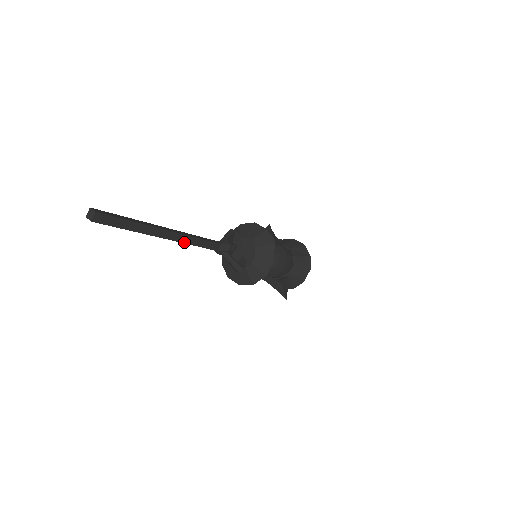
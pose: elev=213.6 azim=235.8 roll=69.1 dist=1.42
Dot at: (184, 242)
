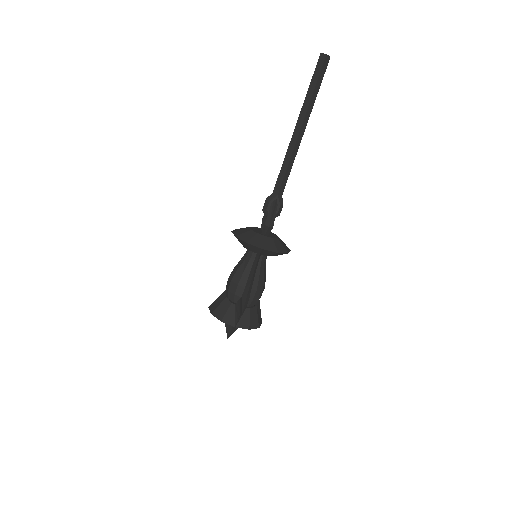
Dot at: (294, 150)
